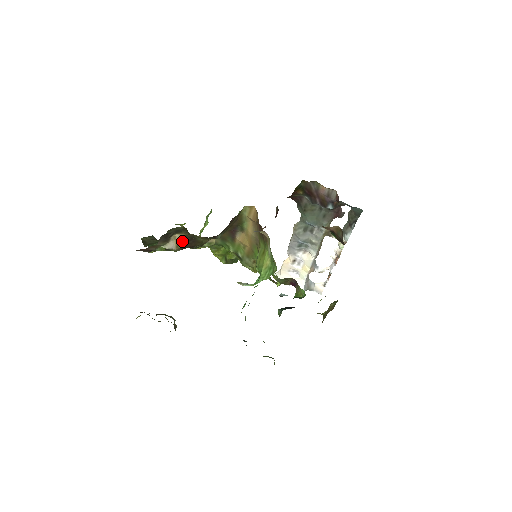
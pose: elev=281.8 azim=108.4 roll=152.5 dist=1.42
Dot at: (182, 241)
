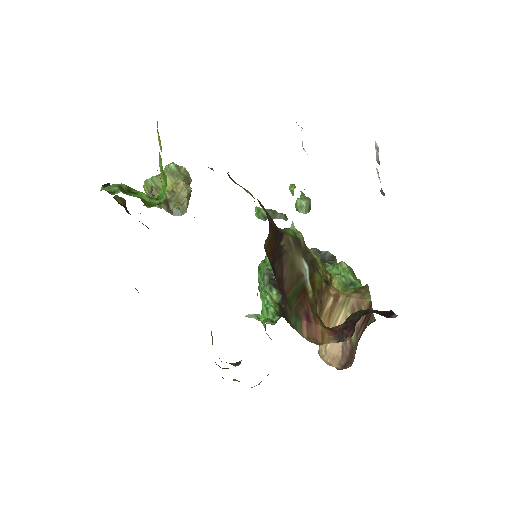
Dot at: occluded
